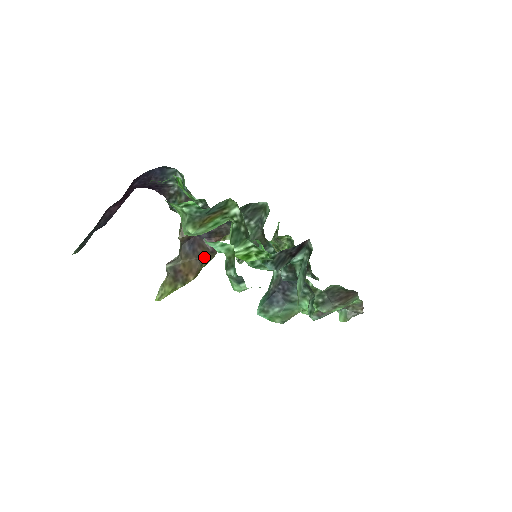
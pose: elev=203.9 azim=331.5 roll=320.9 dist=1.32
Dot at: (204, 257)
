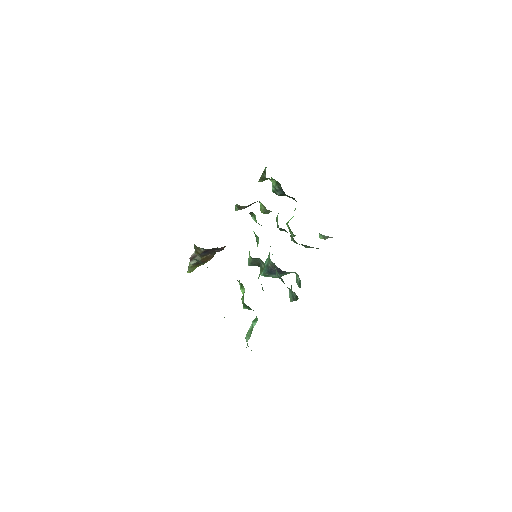
Dot at: occluded
